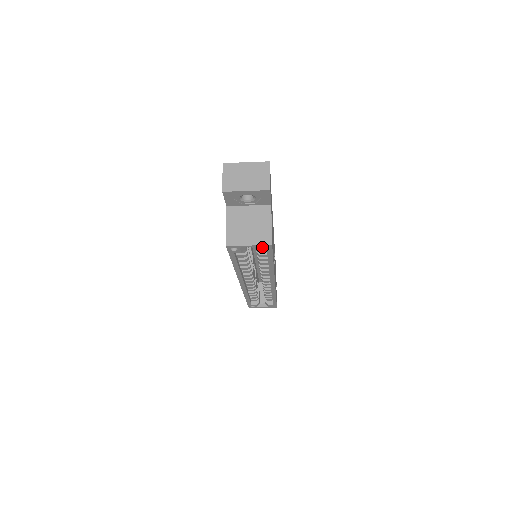
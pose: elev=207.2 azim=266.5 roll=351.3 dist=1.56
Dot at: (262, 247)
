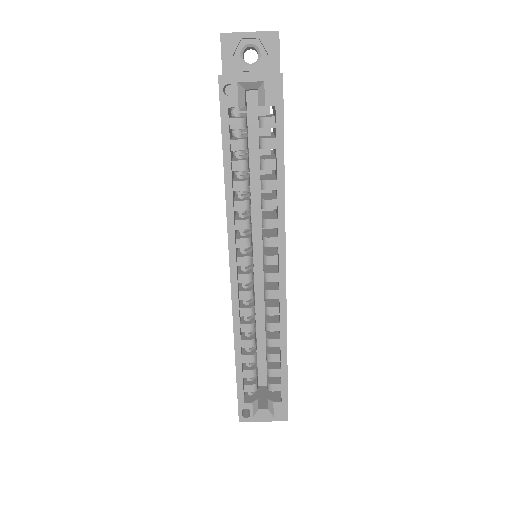
Dot at: (269, 84)
